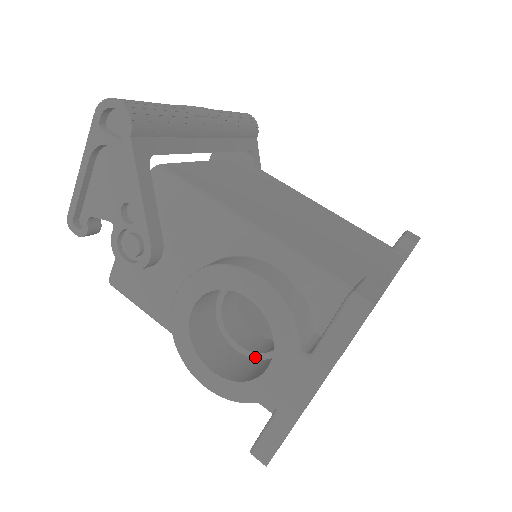
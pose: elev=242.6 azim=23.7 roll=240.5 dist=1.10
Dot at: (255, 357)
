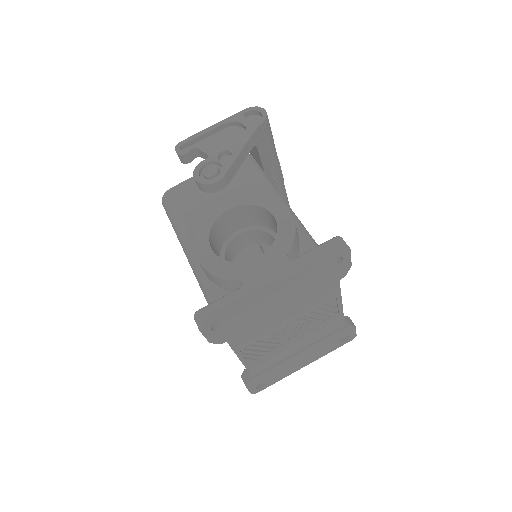
Dot at: occluded
